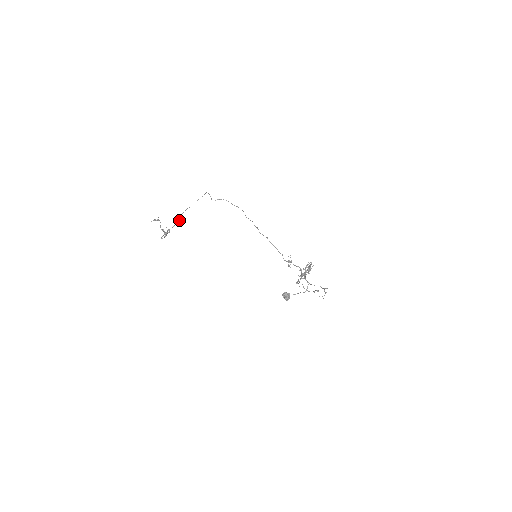
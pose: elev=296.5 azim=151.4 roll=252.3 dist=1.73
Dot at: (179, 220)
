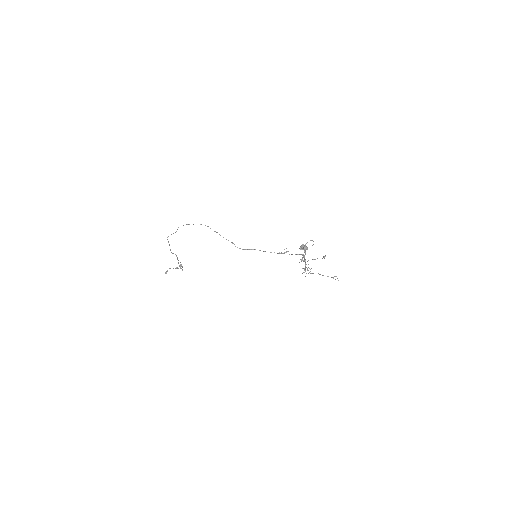
Dot at: occluded
